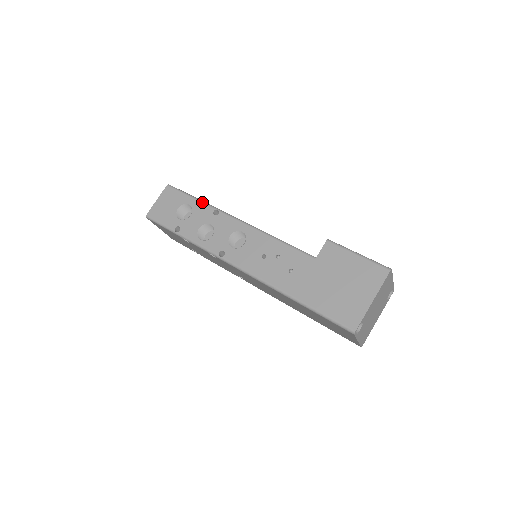
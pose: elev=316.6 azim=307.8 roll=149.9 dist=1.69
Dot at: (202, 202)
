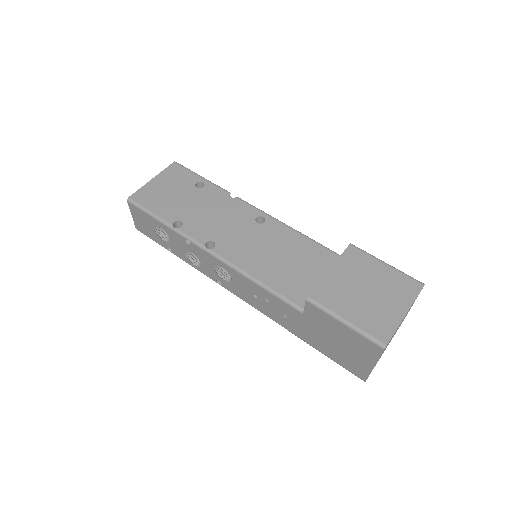
Dot at: (168, 228)
